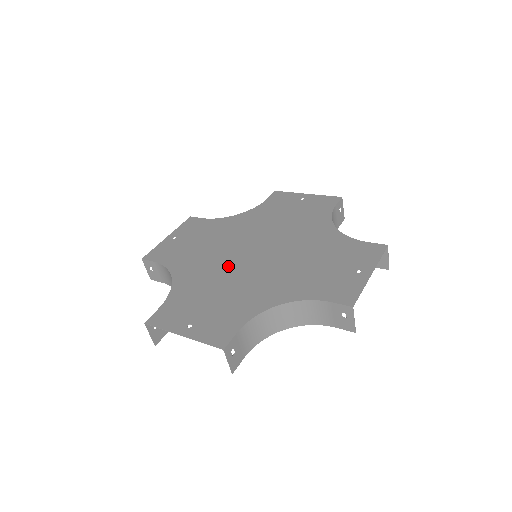
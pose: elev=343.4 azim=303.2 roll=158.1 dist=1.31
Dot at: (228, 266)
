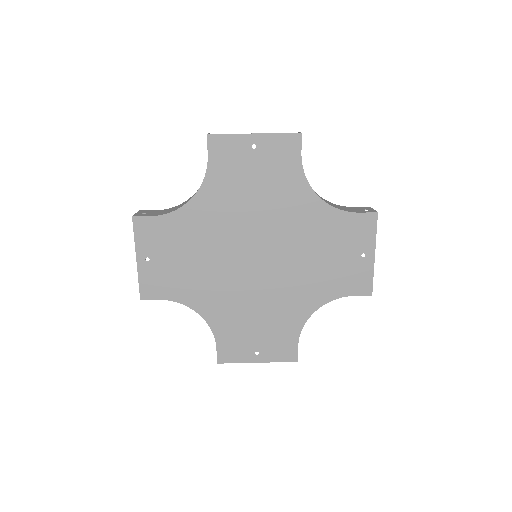
Dot at: (242, 284)
